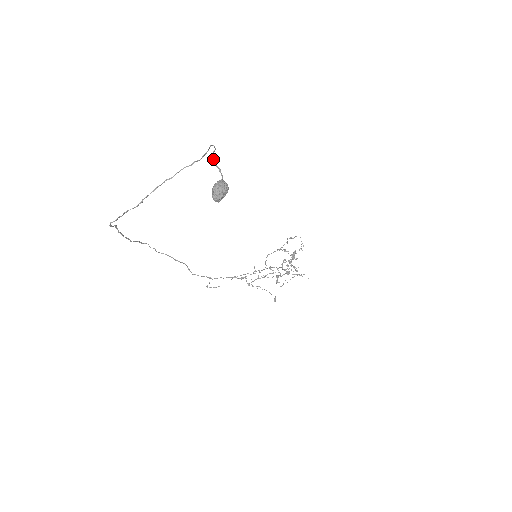
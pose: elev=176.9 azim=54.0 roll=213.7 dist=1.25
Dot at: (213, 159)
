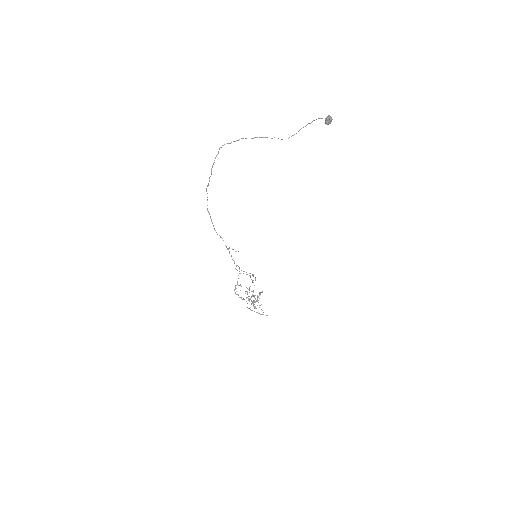
Dot at: occluded
